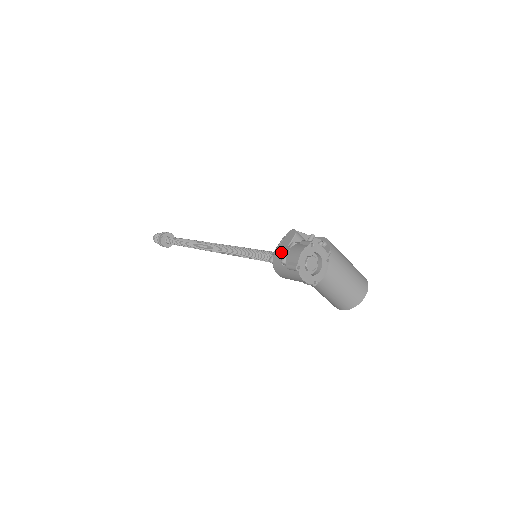
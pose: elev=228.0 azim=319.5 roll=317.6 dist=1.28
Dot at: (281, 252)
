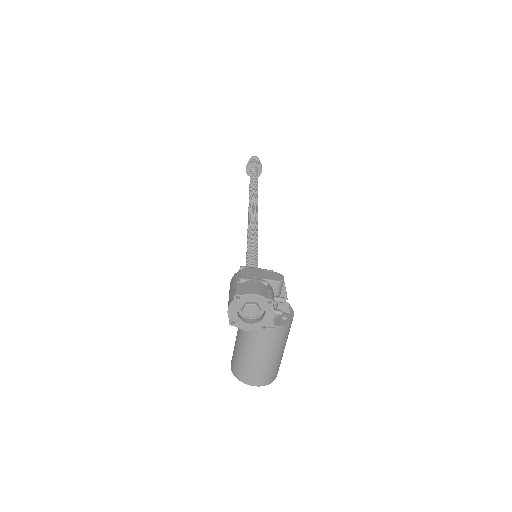
Dot at: (252, 274)
